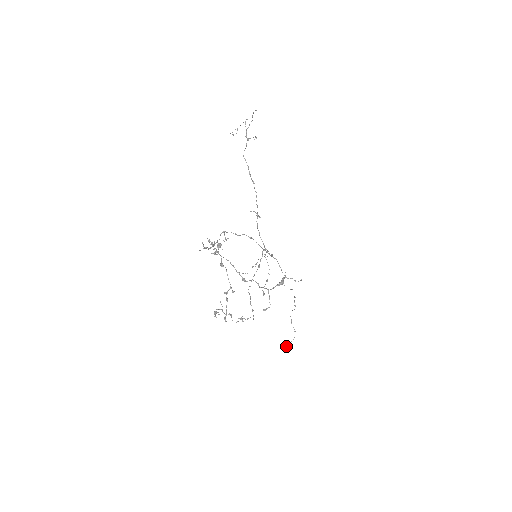
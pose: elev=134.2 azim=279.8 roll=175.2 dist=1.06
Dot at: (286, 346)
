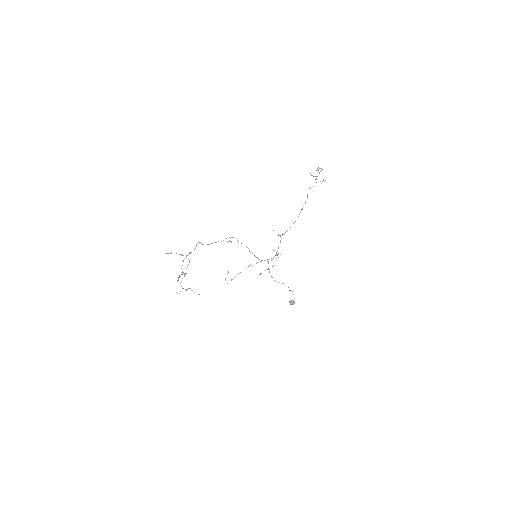
Dot at: (290, 303)
